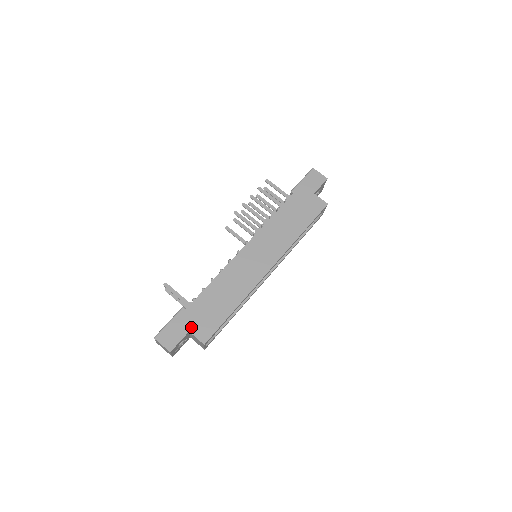
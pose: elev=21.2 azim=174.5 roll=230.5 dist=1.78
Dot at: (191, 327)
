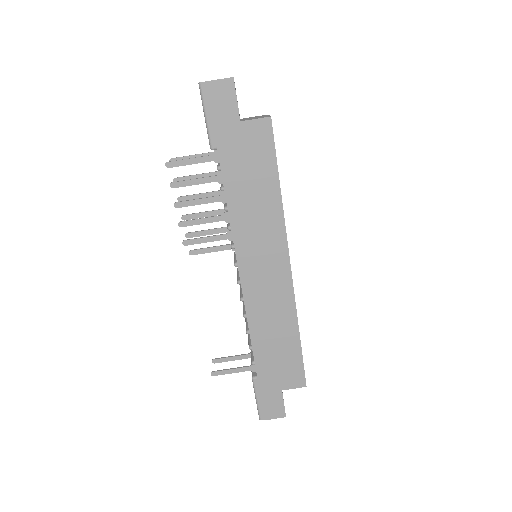
Dot at: (279, 386)
